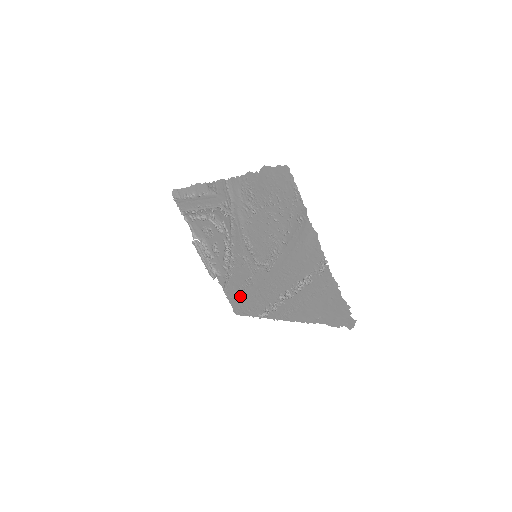
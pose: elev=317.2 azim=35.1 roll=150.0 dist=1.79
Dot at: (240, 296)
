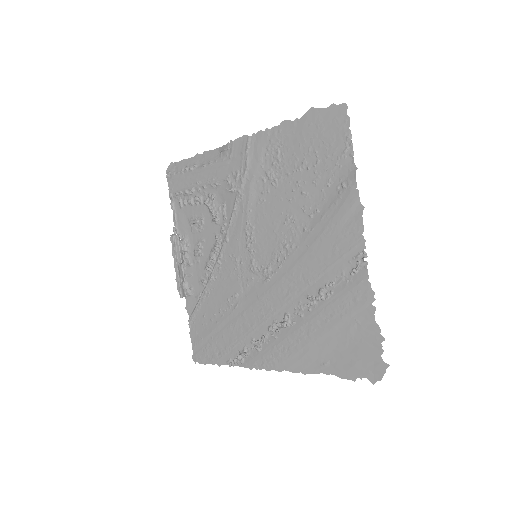
Dot at: (211, 328)
